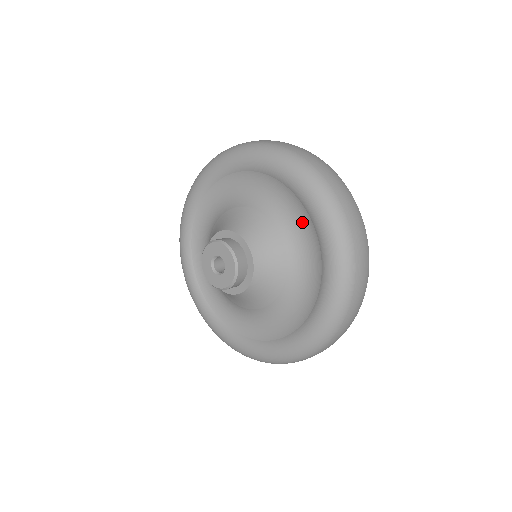
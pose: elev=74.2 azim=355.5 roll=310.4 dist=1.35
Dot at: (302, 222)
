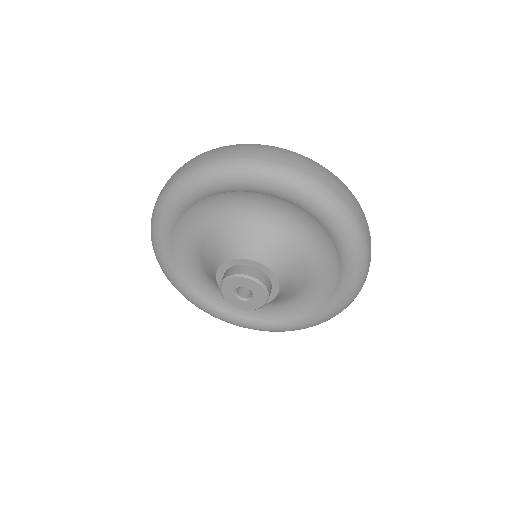
Dot at: (328, 267)
